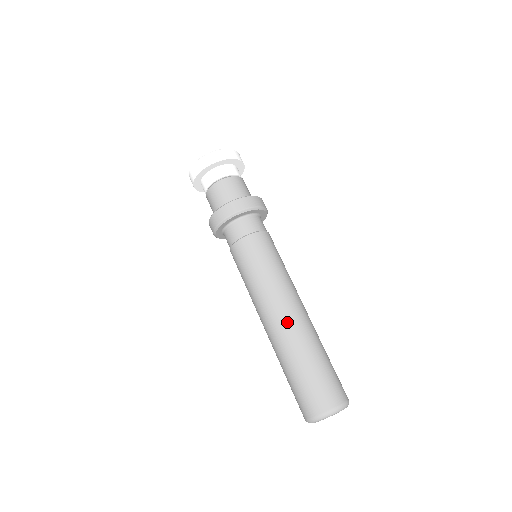
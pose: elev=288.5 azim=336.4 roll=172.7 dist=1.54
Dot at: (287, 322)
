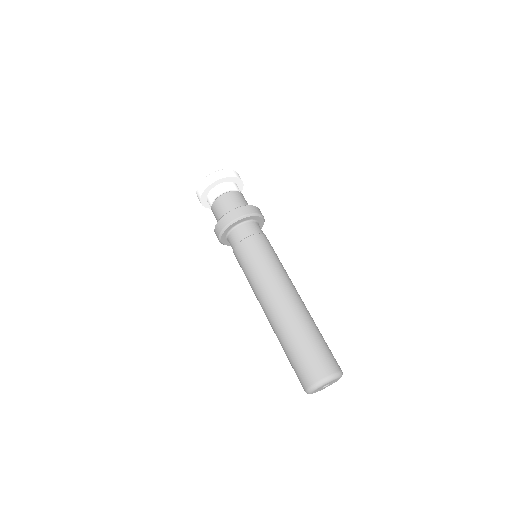
Dot at: (291, 303)
